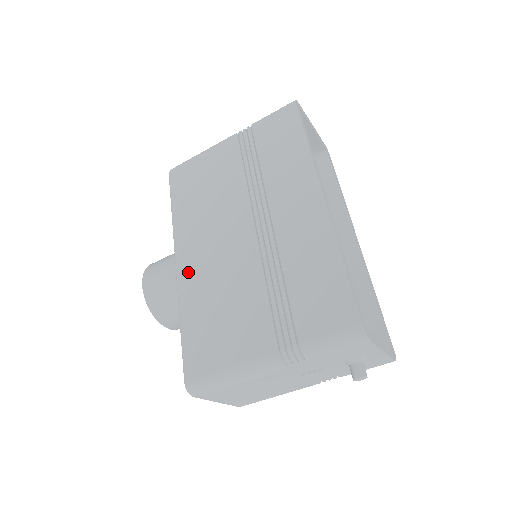
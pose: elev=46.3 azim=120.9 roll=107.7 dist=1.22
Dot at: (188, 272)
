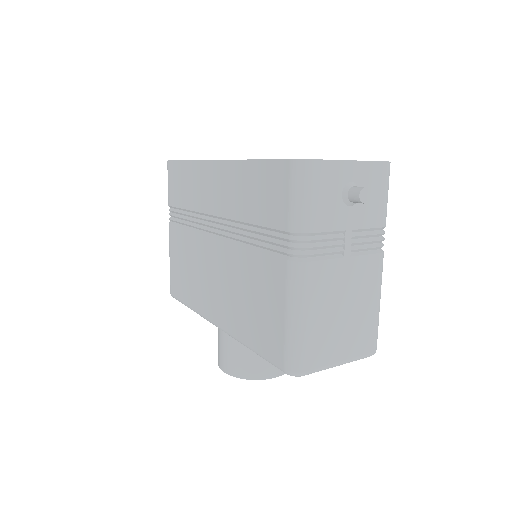
Dot at: (222, 316)
